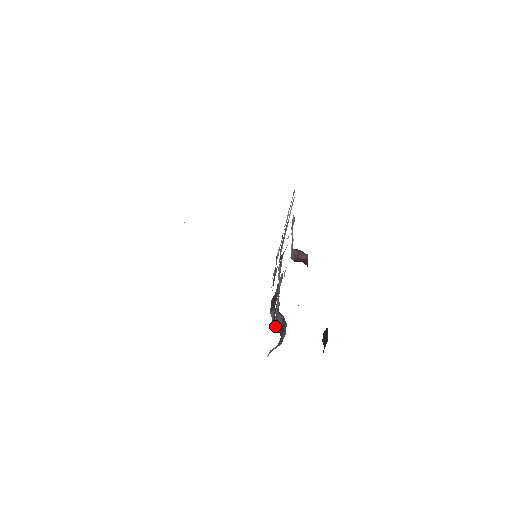
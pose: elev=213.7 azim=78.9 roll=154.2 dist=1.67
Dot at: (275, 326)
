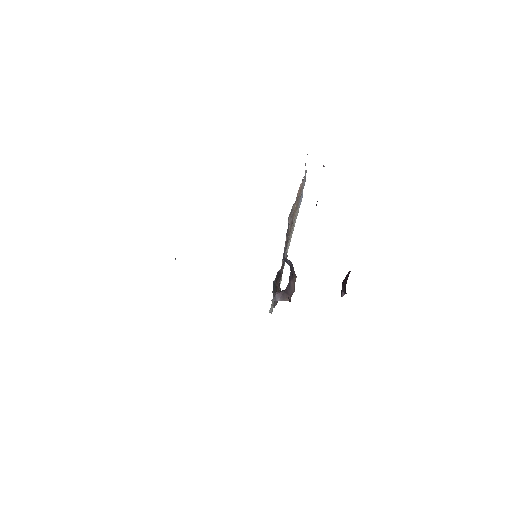
Dot at: (284, 259)
